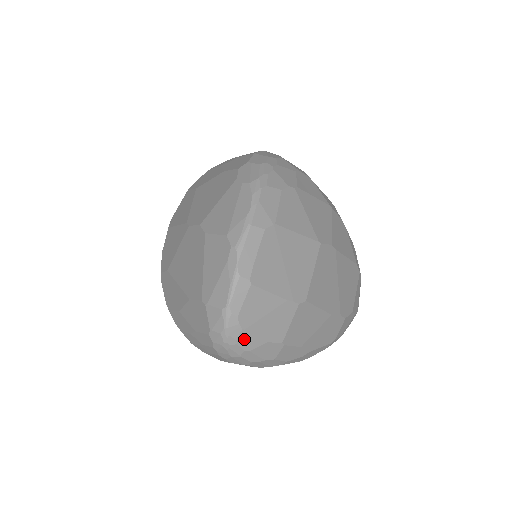
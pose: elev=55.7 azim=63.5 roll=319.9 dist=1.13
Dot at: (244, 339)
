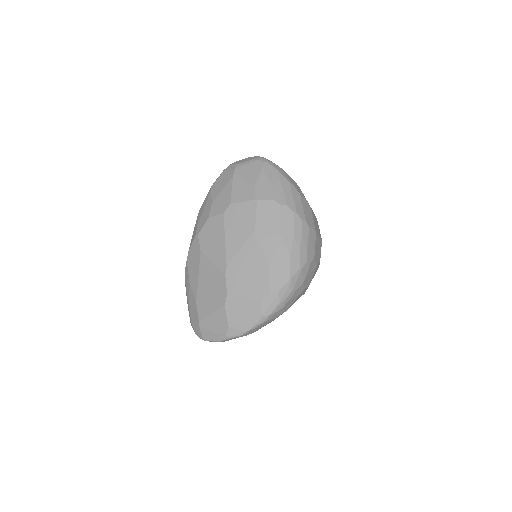
Dot at: occluded
